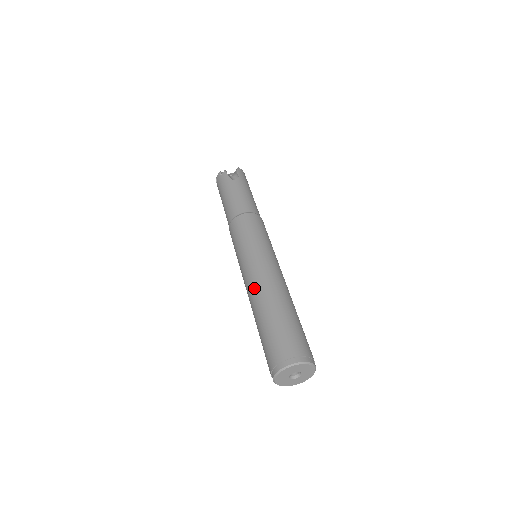
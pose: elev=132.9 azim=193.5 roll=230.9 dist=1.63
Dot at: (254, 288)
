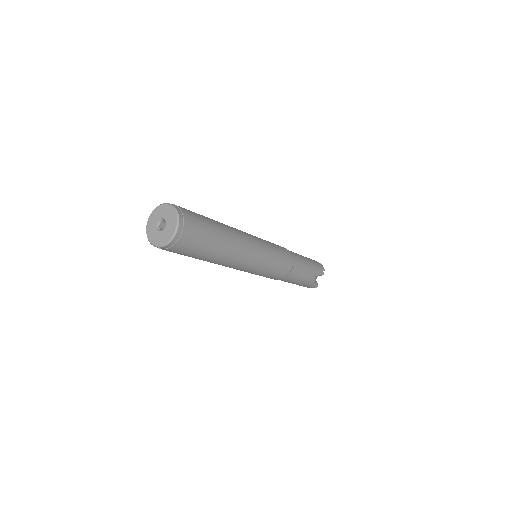
Dot at: occluded
